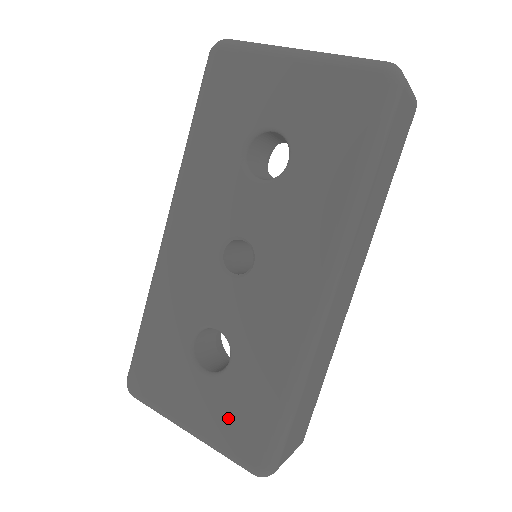
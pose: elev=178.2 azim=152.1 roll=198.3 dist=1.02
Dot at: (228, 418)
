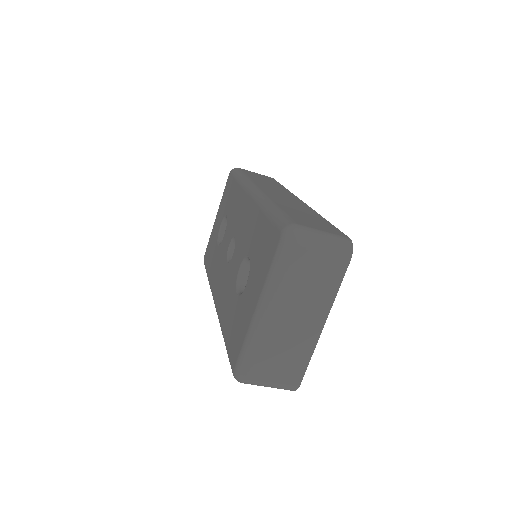
Dot at: (261, 262)
